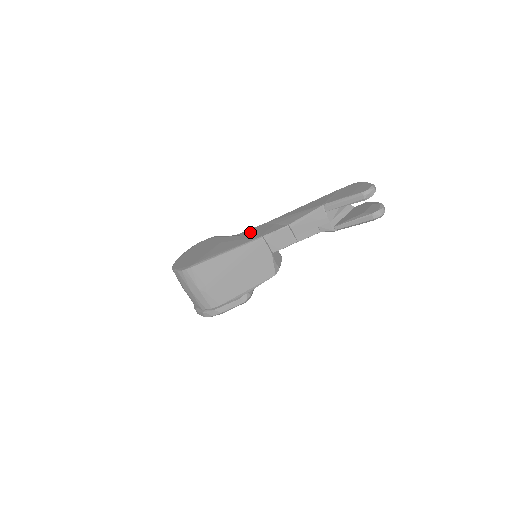
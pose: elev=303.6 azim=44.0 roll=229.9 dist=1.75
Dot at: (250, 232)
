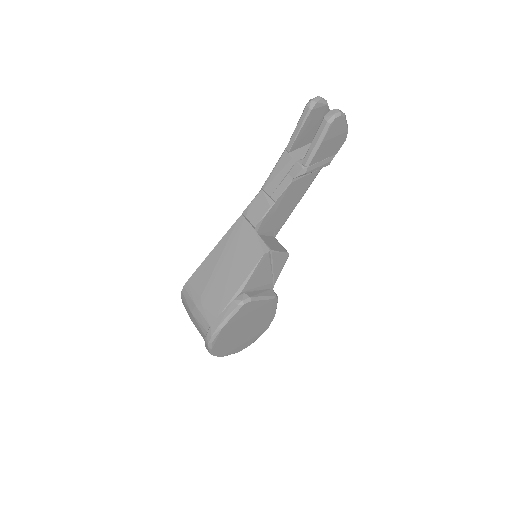
Dot at: occluded
